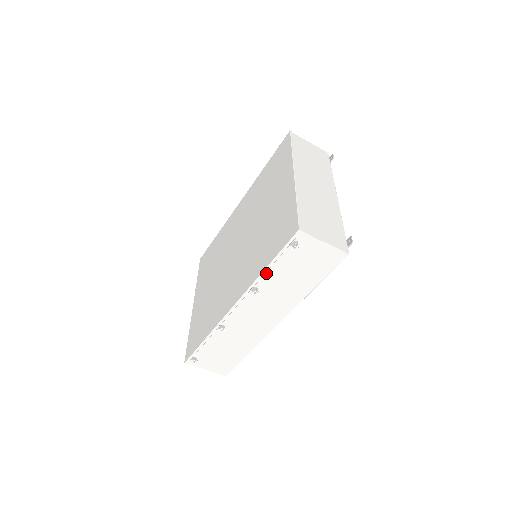
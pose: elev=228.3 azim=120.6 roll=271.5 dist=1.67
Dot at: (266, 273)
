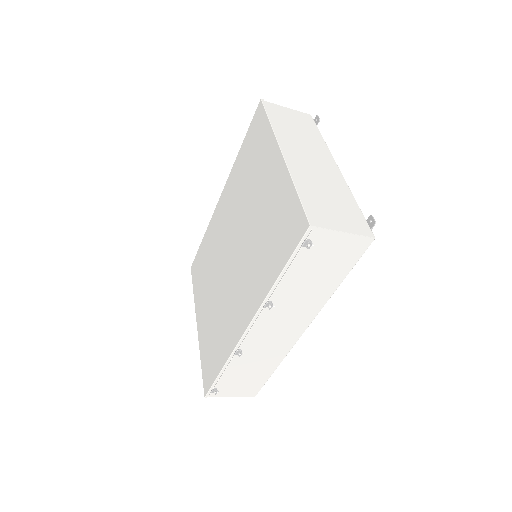
Dot at: (279, 283)
